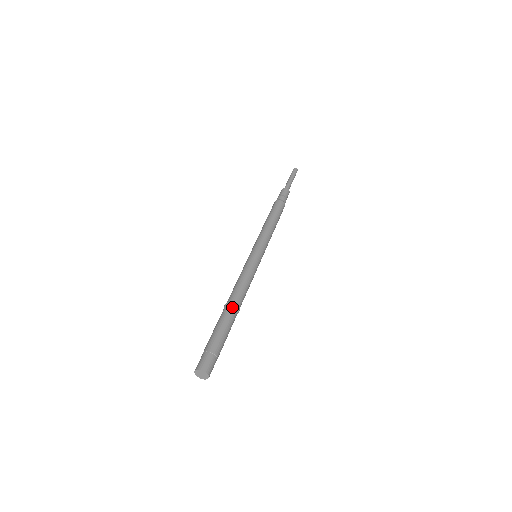
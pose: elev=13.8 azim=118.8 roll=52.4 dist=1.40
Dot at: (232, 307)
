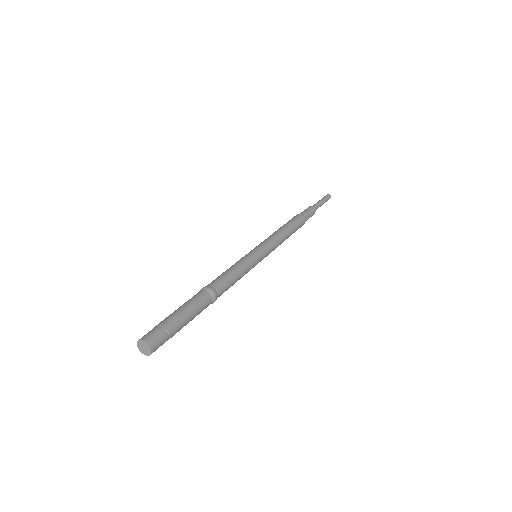
Dot at: (209, 293)
